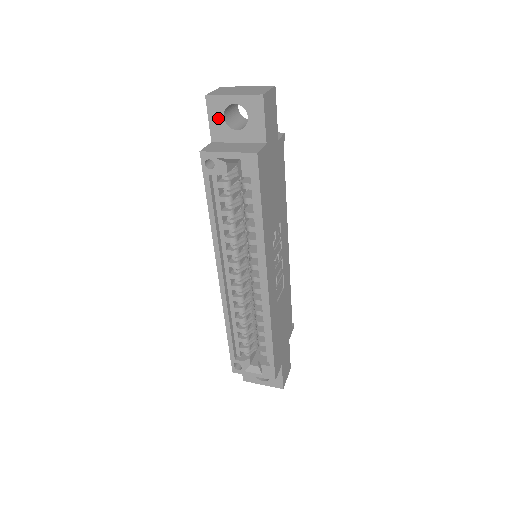
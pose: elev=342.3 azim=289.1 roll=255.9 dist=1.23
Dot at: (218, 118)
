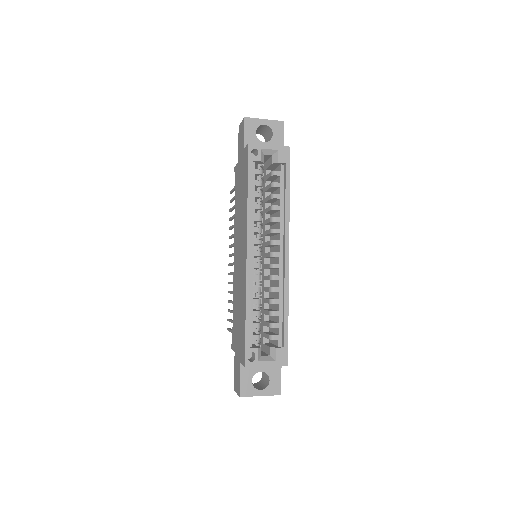
Dot at: (251, 133)
